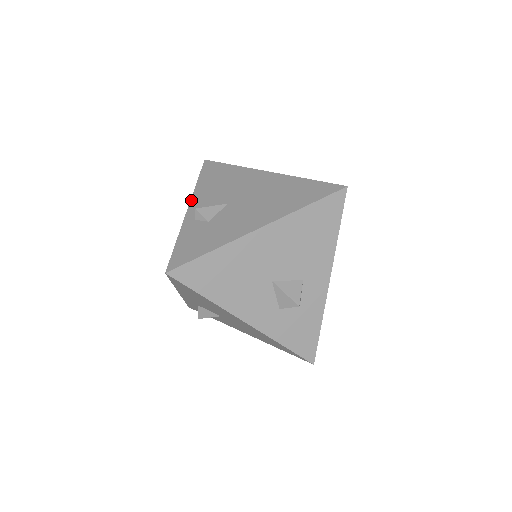
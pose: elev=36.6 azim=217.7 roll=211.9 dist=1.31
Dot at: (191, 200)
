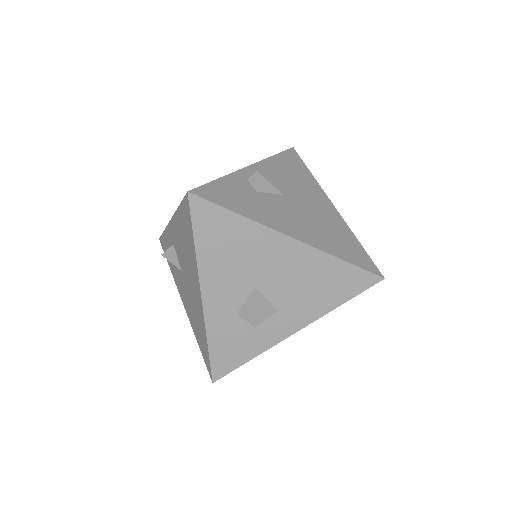
Dot at: (257, 163)
